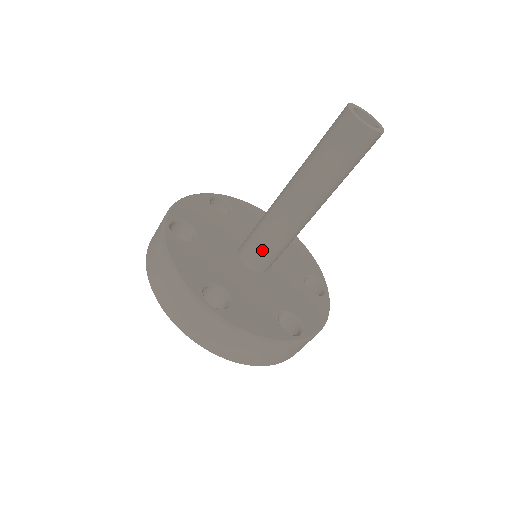
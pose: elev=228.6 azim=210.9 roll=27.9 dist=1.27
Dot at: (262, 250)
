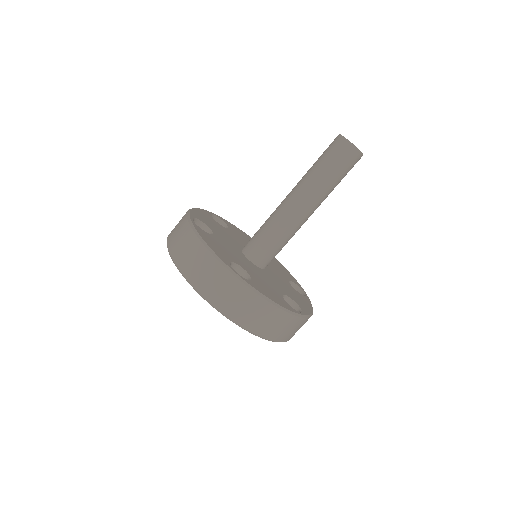
Dot at: (257, 235)
